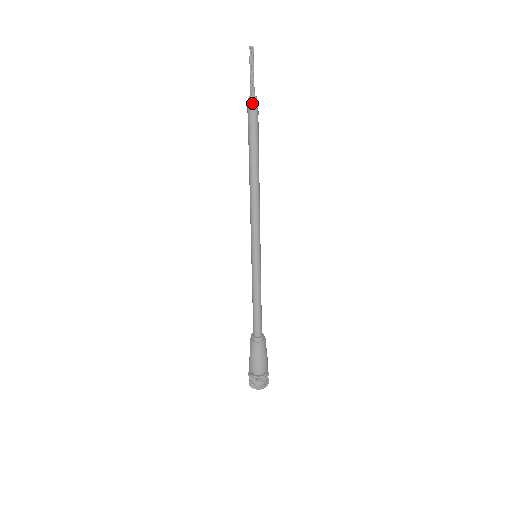
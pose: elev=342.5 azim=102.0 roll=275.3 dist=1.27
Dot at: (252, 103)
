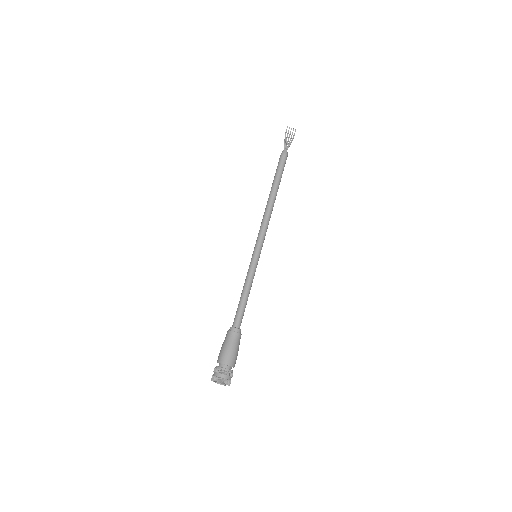
Dot at: (281, 153)
